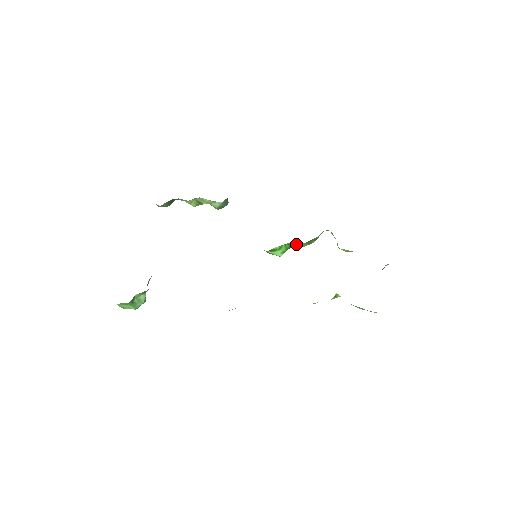
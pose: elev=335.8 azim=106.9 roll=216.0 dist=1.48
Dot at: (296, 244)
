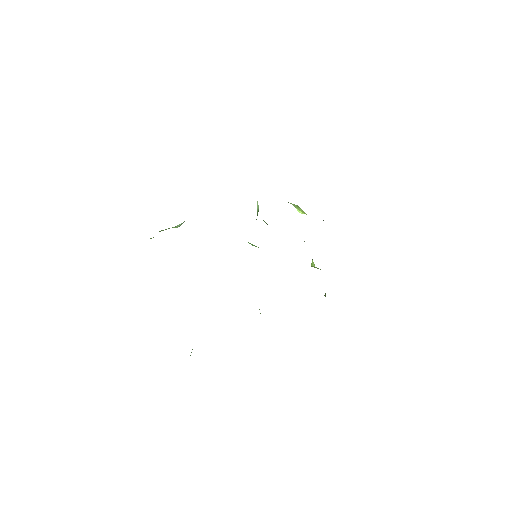
Dot at: occluded
